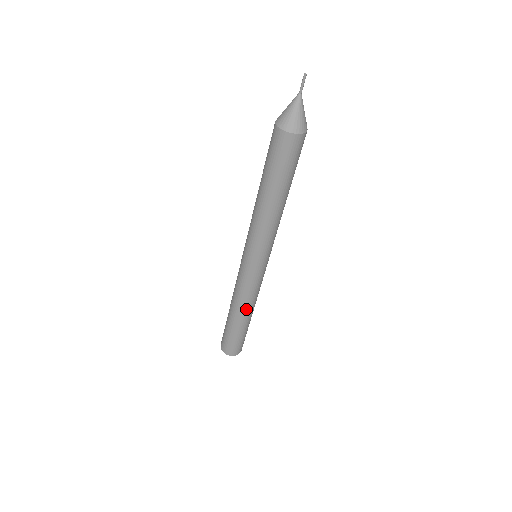
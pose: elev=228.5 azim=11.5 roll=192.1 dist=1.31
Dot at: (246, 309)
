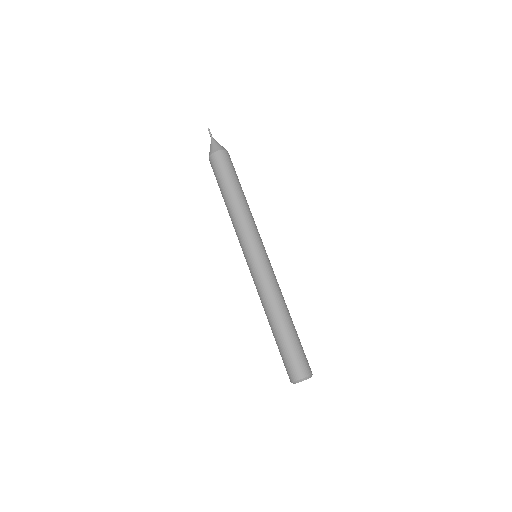
Dot at: (284, 303)
